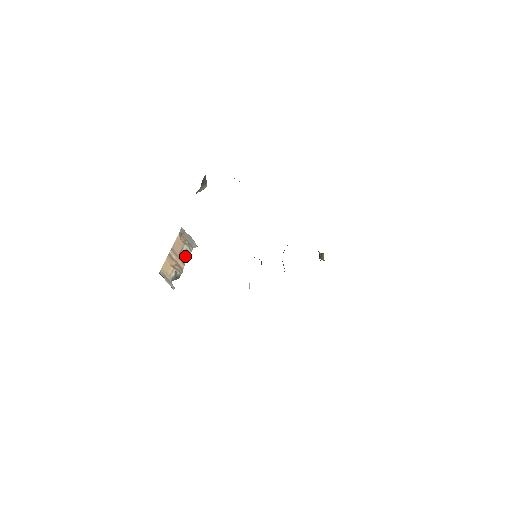
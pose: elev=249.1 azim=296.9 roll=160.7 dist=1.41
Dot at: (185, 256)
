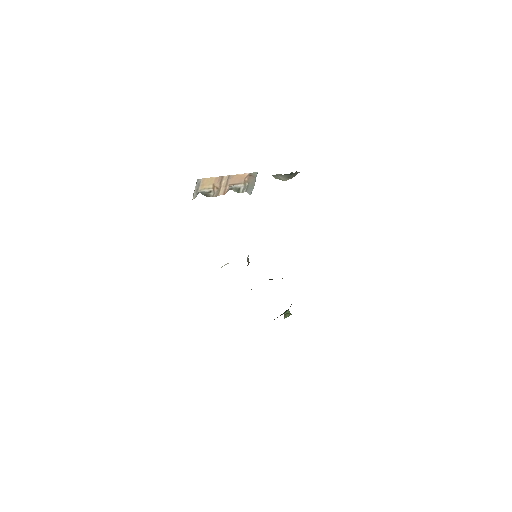
Dot at: (233, 190)
